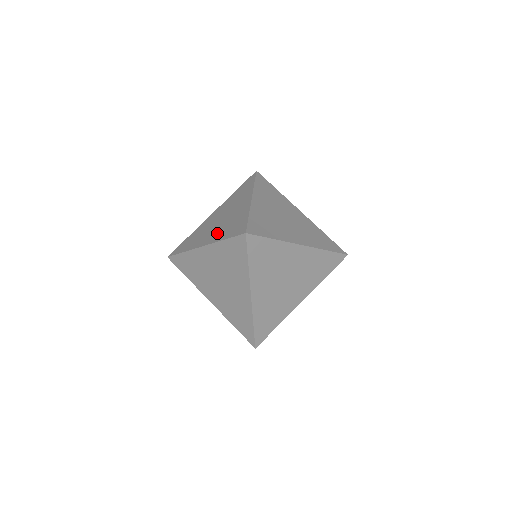
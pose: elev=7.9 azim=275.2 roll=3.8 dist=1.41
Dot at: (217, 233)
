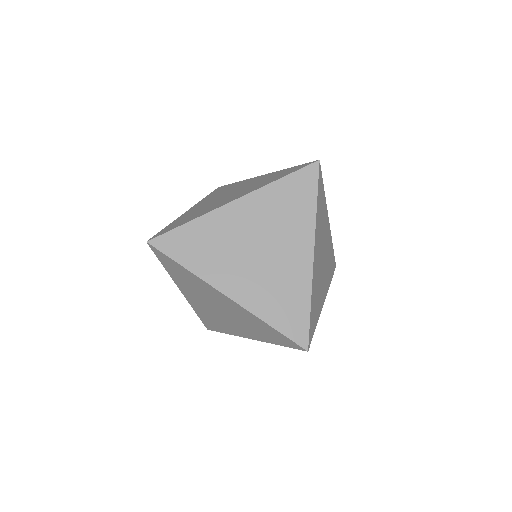
Dot at: occluded
